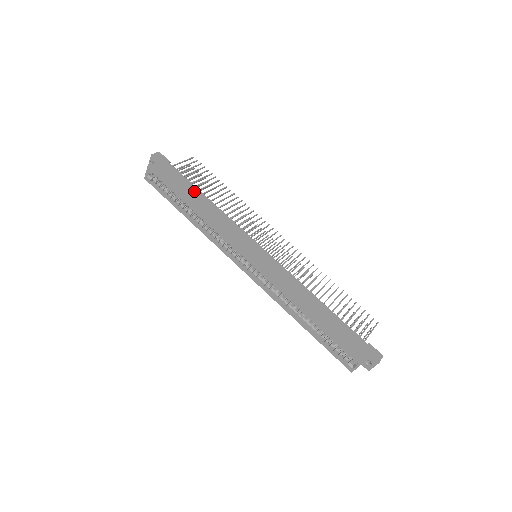
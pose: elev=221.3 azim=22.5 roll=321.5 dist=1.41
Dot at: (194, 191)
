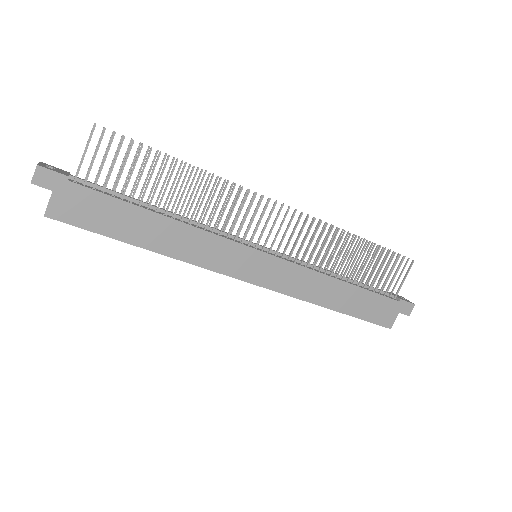
Dot at: (136, 216)
